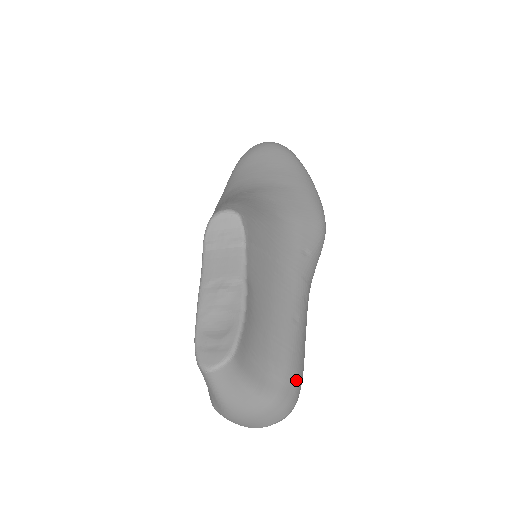
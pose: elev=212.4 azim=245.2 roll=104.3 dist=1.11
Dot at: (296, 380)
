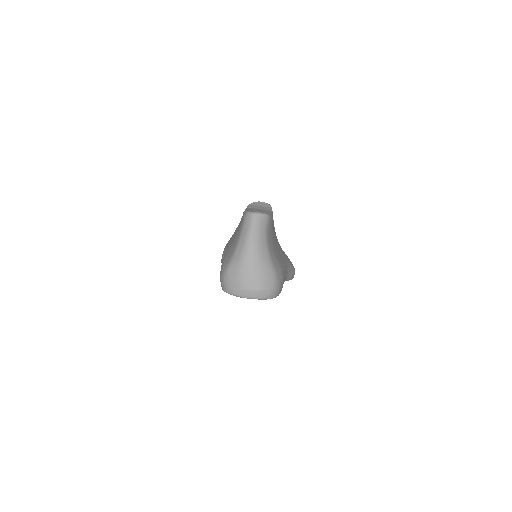
Dot at: (282, 278)
